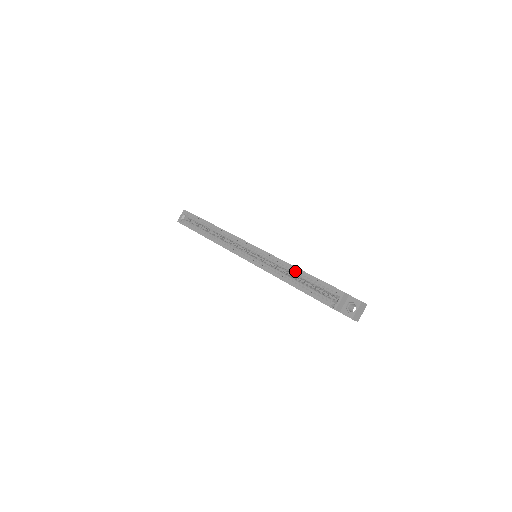
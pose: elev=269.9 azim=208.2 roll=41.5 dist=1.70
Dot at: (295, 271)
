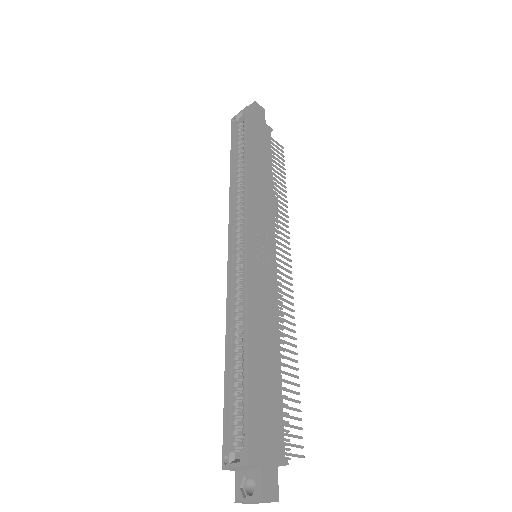
Dot at: (245, 345)
